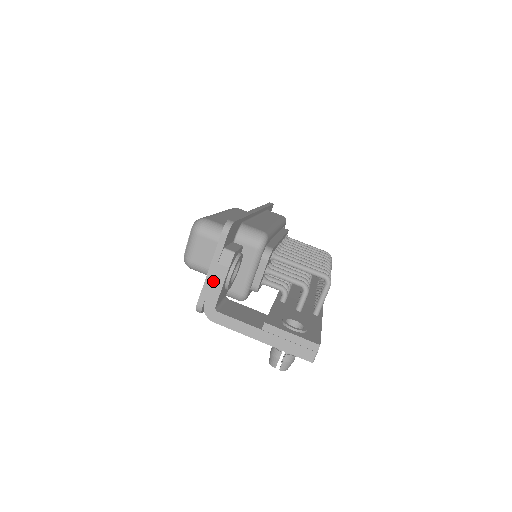
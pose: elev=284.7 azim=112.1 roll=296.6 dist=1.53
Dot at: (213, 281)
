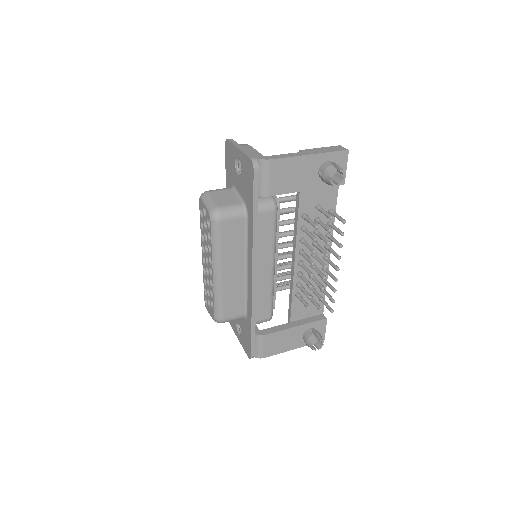
Dot at: (247, 150)
